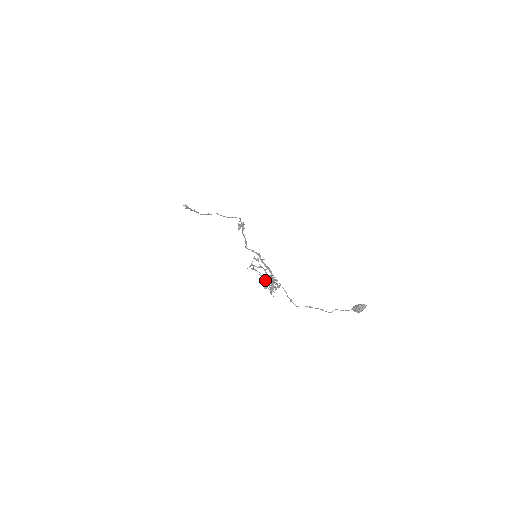
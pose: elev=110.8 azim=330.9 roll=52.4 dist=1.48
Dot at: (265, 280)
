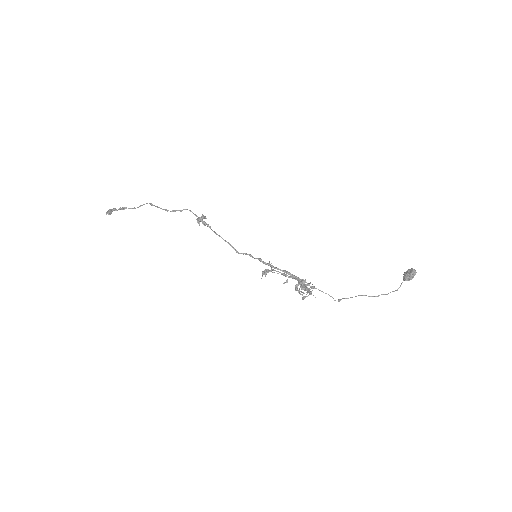
Dot at: occluded
